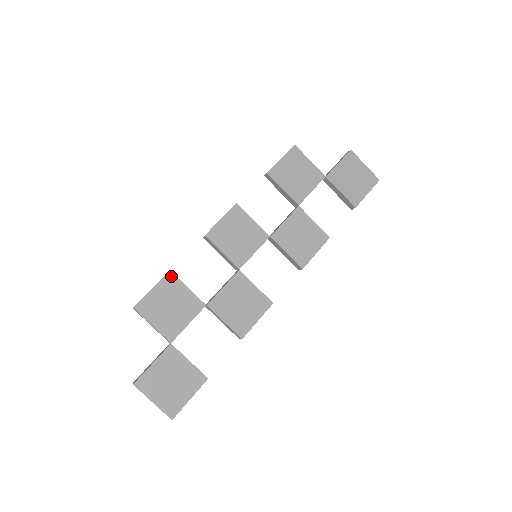
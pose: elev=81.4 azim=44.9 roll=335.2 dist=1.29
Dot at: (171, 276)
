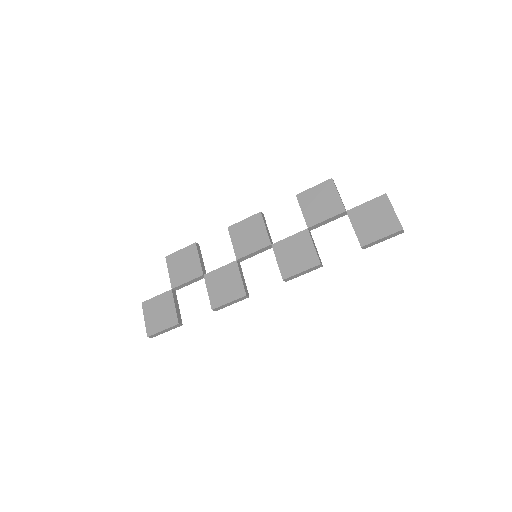
Dot at: (194, 246)
